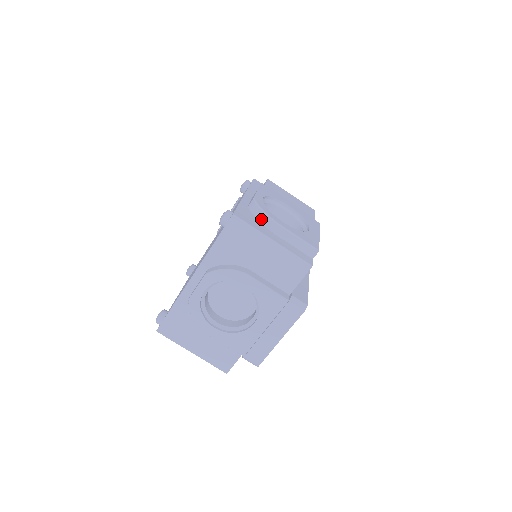
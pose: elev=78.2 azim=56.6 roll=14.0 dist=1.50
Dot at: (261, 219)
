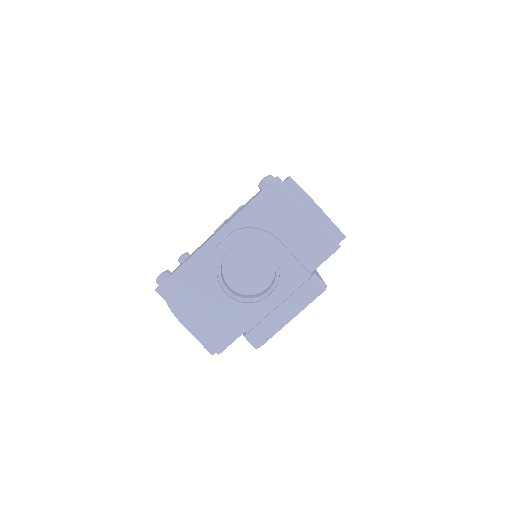
Dot at: (297, 194)
